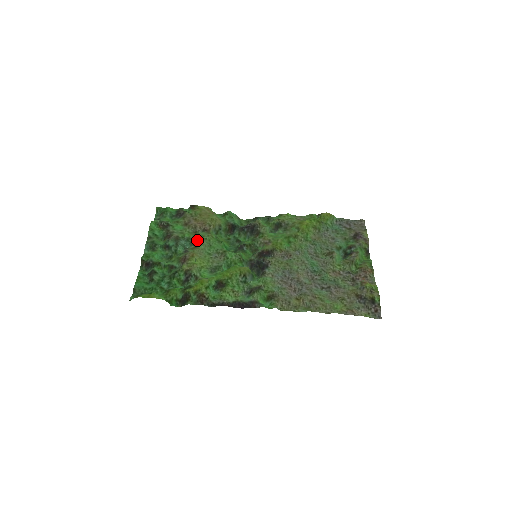
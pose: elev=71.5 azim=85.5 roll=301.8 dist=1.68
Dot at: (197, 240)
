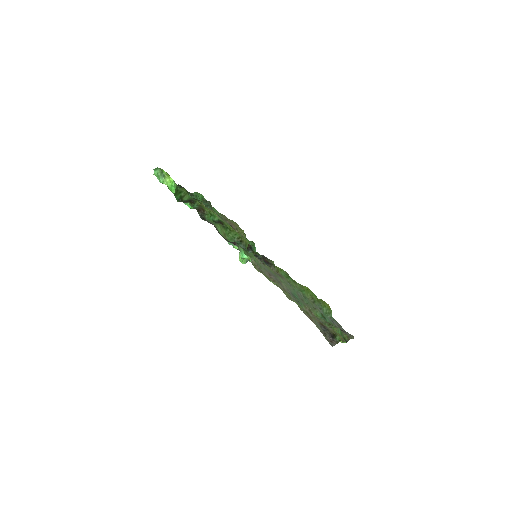
Dot at: (222, 219)
